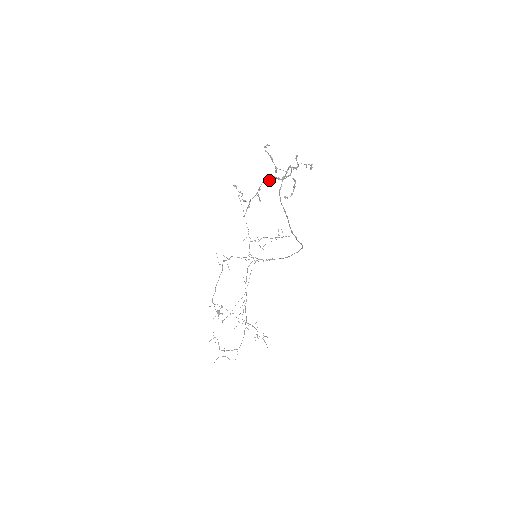
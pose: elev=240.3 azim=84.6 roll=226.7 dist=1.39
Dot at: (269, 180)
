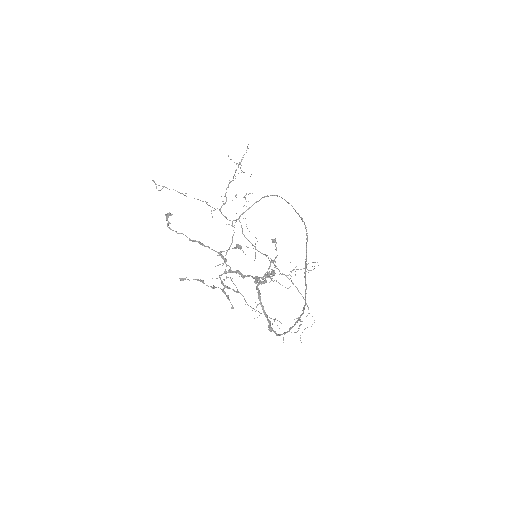
Dot at: occluded
